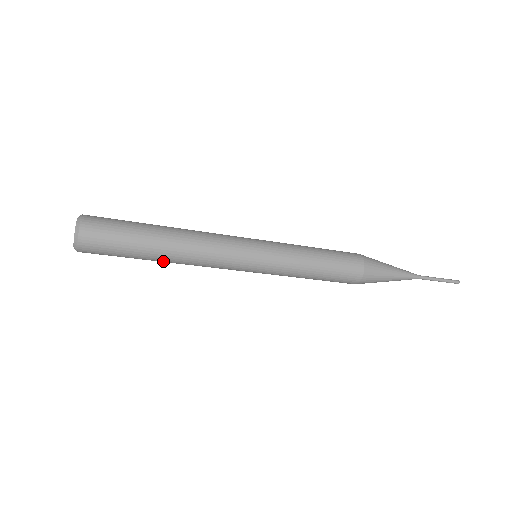
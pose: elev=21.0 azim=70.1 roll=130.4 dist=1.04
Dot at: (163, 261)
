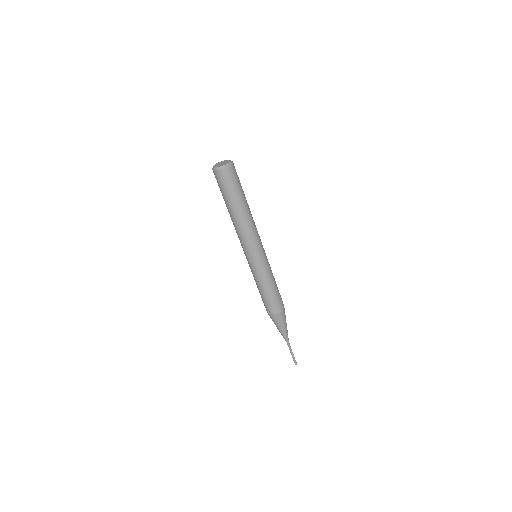
Dot at: (232, 214)
